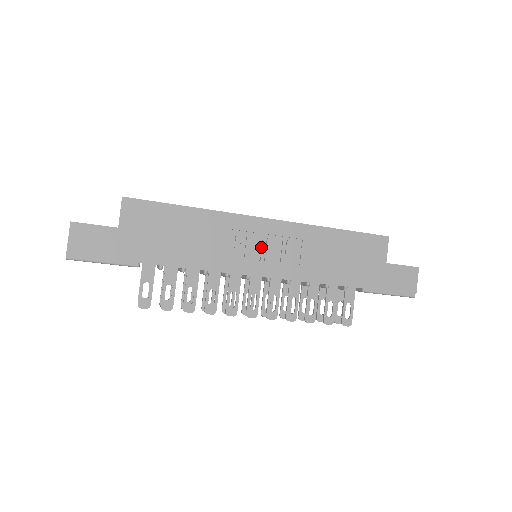
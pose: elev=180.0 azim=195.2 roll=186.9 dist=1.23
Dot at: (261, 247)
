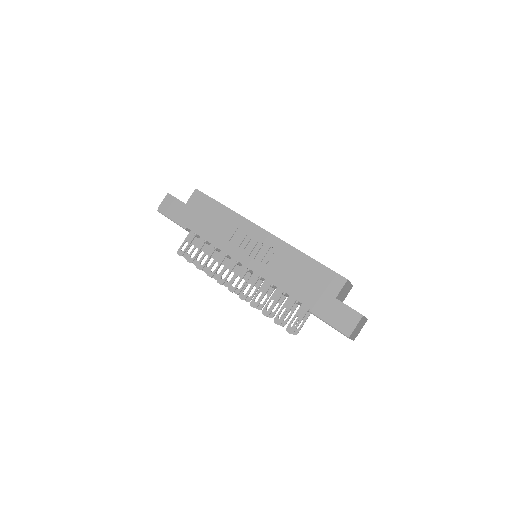
Dot at: (253, 246)
